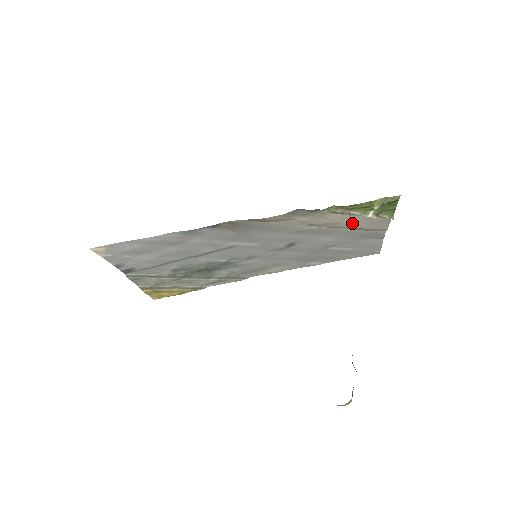
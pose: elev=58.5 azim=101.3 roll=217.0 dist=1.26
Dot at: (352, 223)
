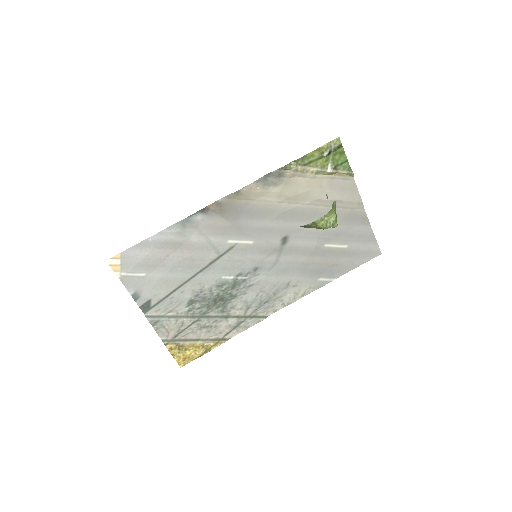
Dot at: (322, 191)
